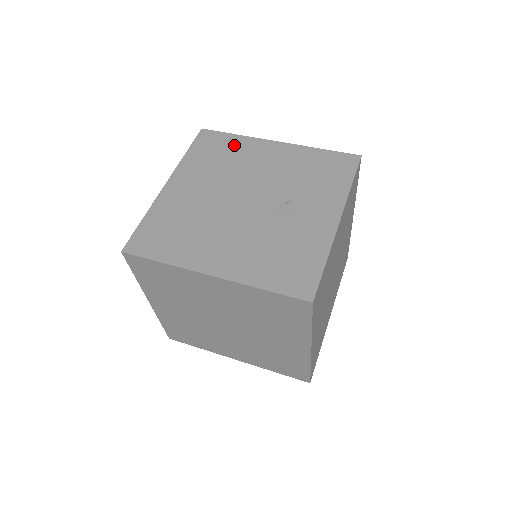
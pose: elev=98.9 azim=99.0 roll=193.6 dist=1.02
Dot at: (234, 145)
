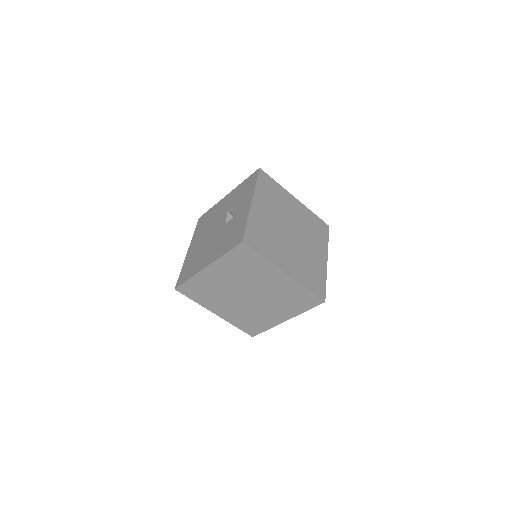
Dot at: (211, 212)
